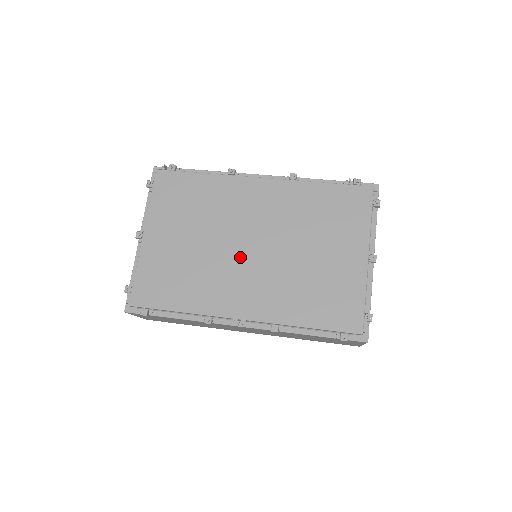
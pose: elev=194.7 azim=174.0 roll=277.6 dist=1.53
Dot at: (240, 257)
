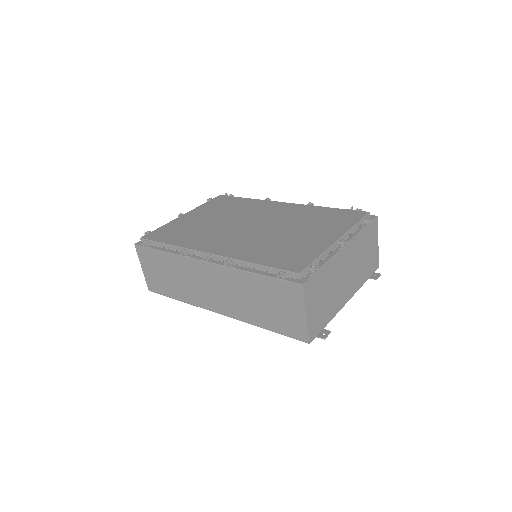
Dot at: (237, 228)
